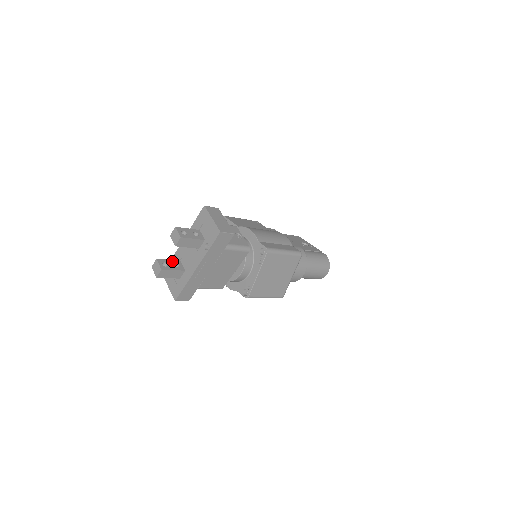
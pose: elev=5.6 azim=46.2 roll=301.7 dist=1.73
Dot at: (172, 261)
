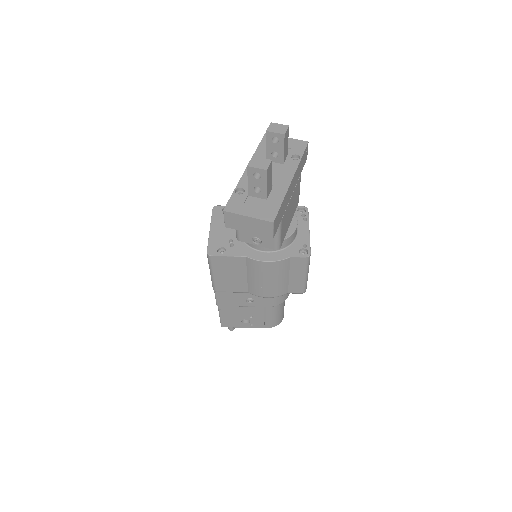
Dot at: occluded
